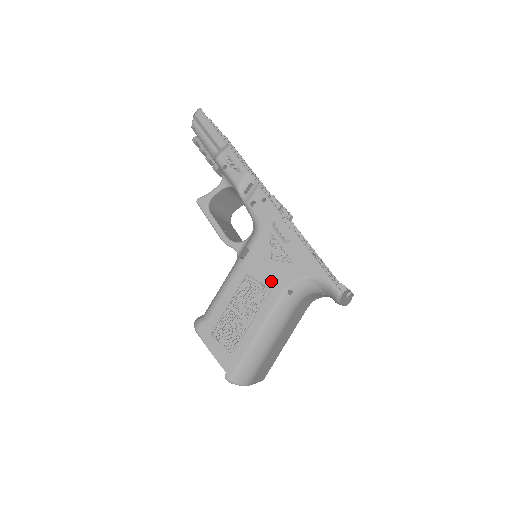
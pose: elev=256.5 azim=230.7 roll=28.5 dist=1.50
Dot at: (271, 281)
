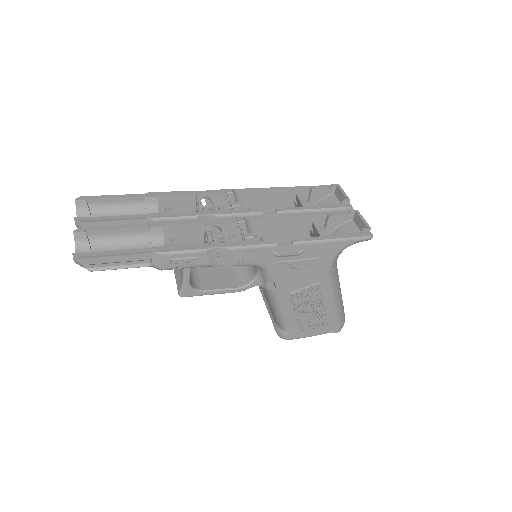
Dot at: (313, 279)
